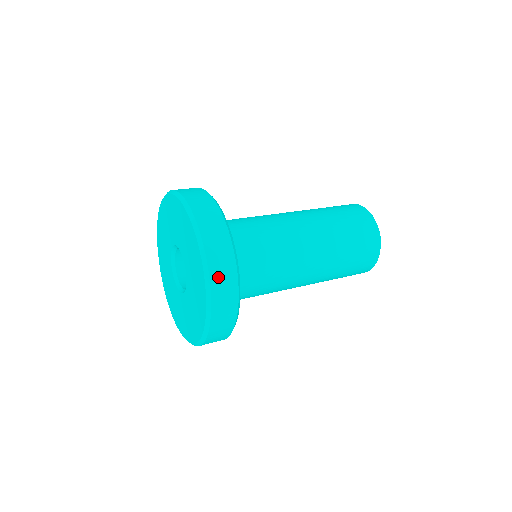
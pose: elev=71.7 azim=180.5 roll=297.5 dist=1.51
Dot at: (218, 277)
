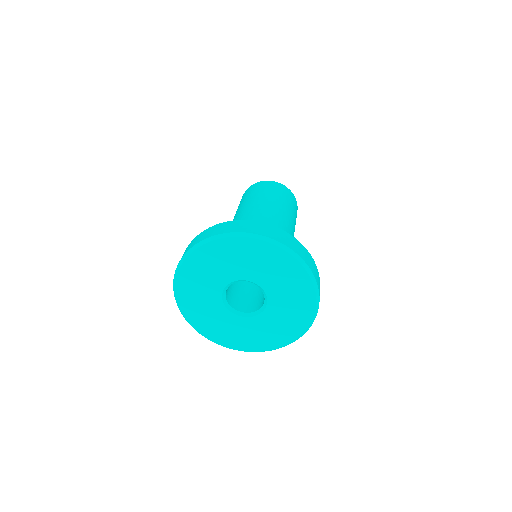
Dot at: (319, 291)
